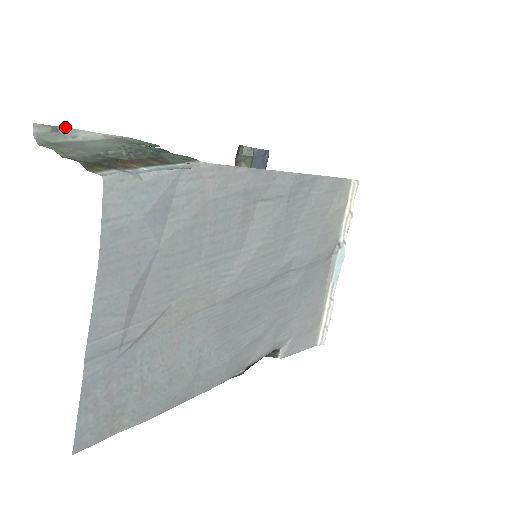
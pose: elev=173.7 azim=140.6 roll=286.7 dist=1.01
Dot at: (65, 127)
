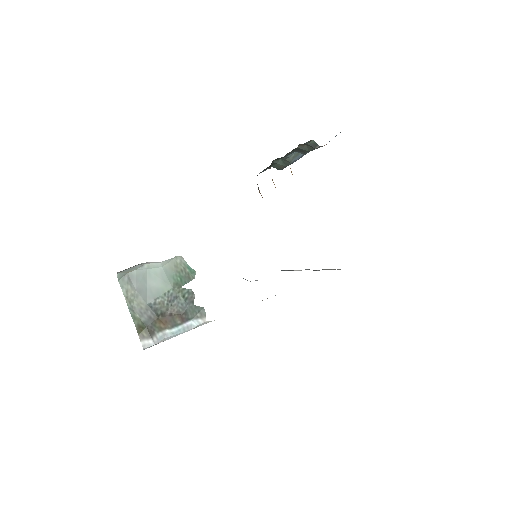
Dot at: occluded
